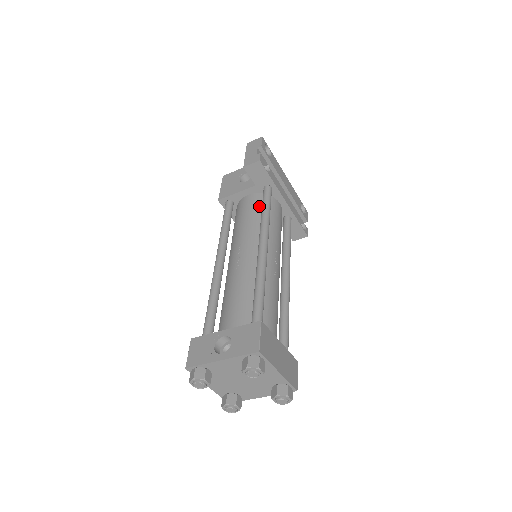
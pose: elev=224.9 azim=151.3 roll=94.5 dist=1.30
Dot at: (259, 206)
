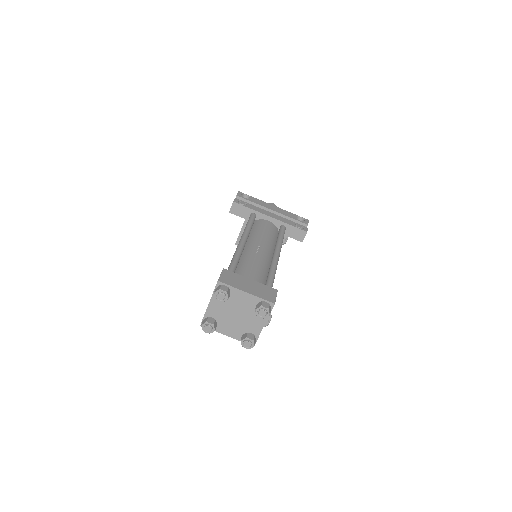
Dot at: occluded
